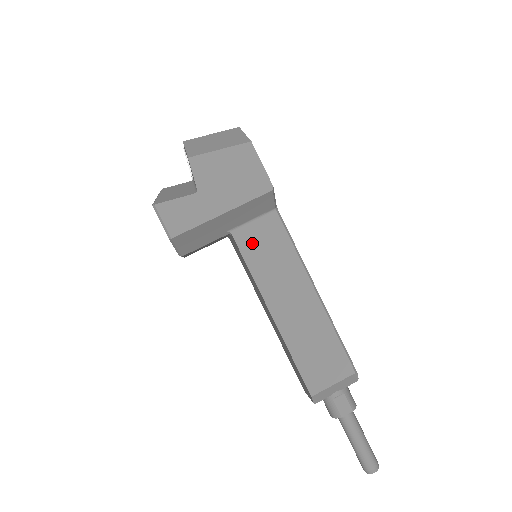
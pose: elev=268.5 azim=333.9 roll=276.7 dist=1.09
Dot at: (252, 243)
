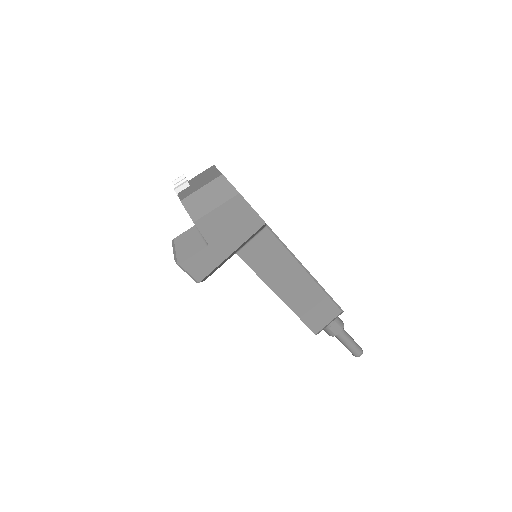
Dot at: (254, 256)
